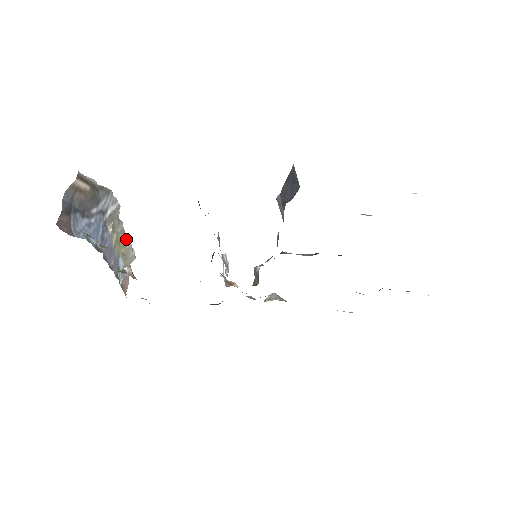
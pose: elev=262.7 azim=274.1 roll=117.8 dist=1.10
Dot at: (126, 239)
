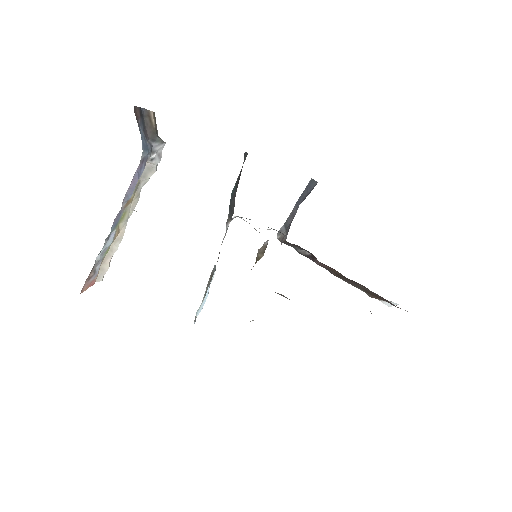
Dot at: (123, 229)
